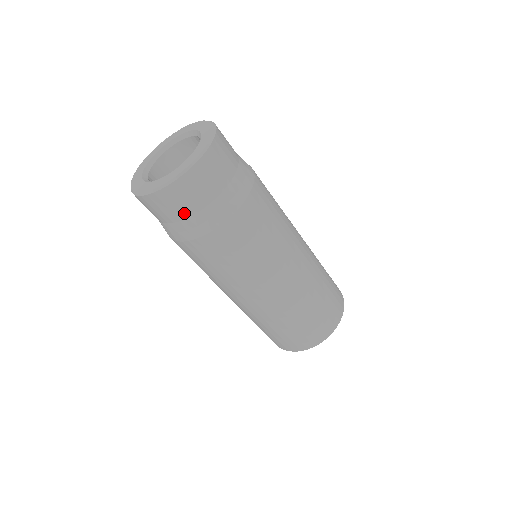
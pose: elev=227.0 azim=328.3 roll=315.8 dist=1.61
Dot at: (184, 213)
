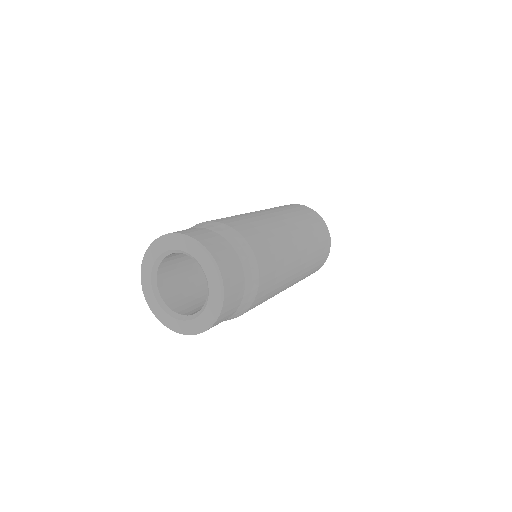
Dot at: occluded
